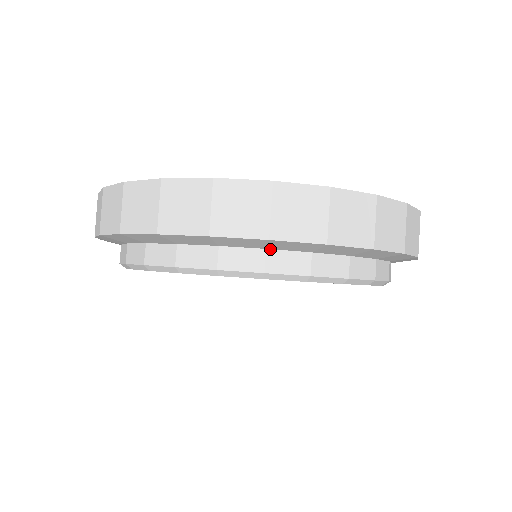
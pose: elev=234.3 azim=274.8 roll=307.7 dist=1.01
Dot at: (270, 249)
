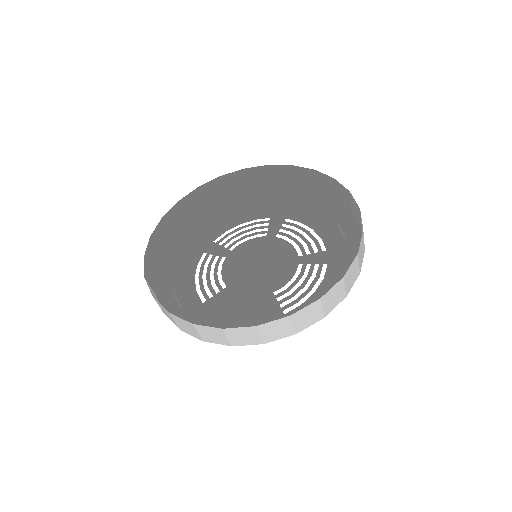
Dot at: occluded
